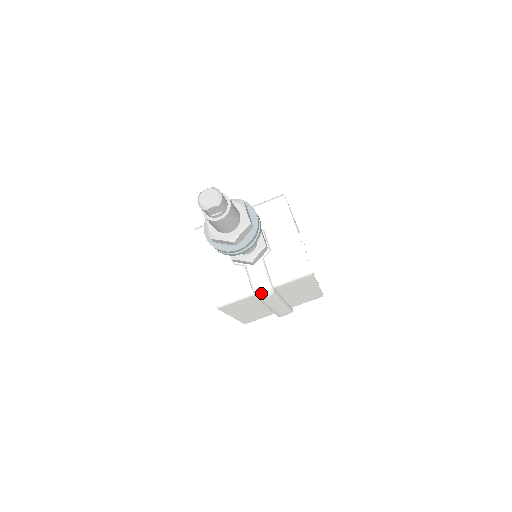
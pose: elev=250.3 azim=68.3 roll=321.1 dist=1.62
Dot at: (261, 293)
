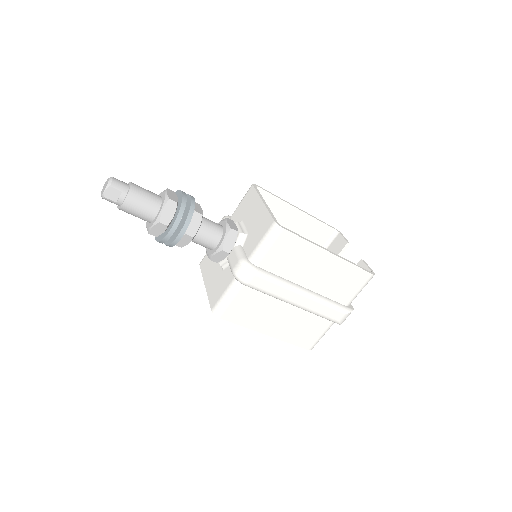
Dot at: (241, 276)
